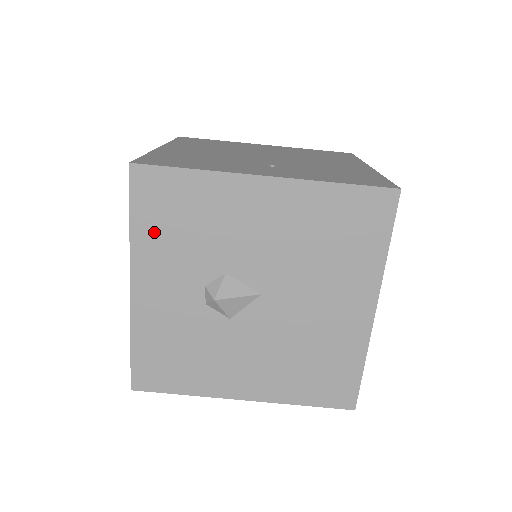
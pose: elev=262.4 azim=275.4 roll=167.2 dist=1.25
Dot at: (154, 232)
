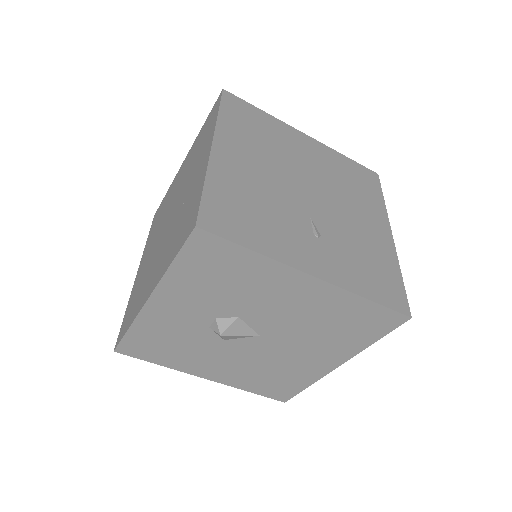
Dot at: (191, 276)
